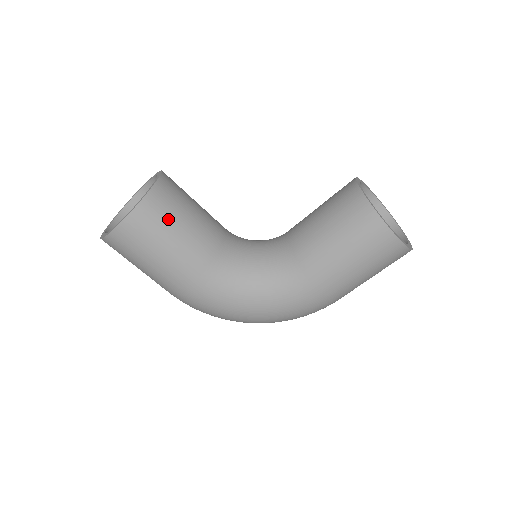
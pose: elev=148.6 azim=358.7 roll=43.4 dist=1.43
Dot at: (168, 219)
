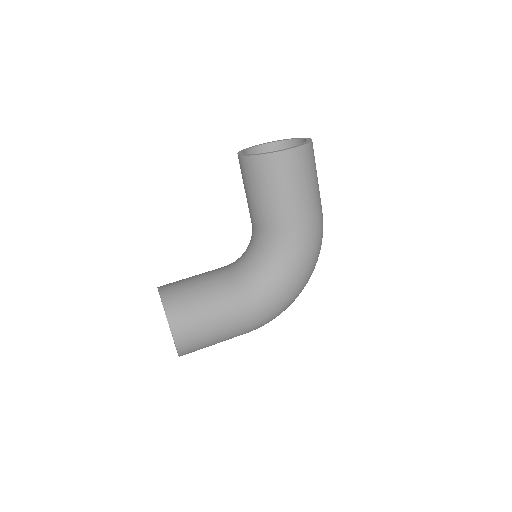
Dot at: (190, 303)
